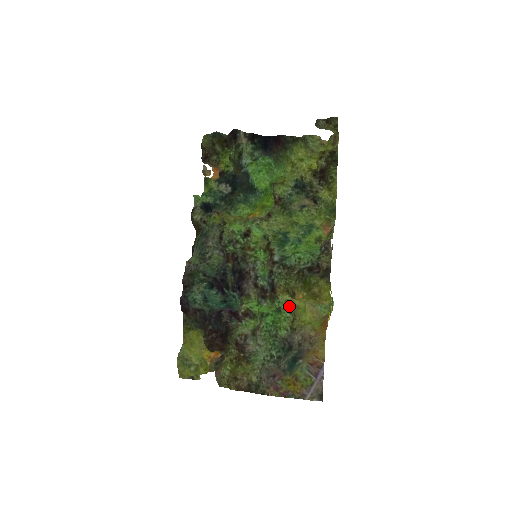
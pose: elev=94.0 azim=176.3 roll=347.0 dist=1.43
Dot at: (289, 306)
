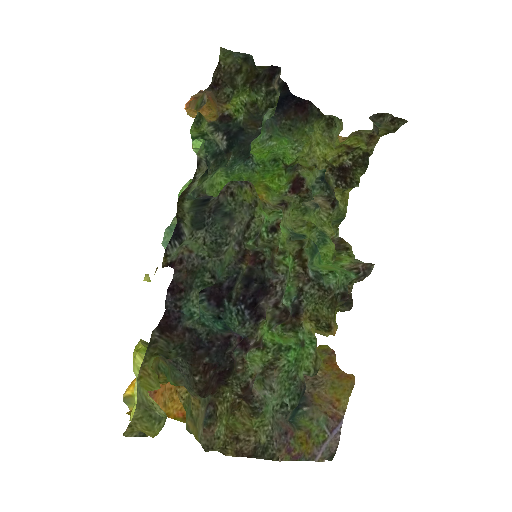
Dot at: (315, 340)
